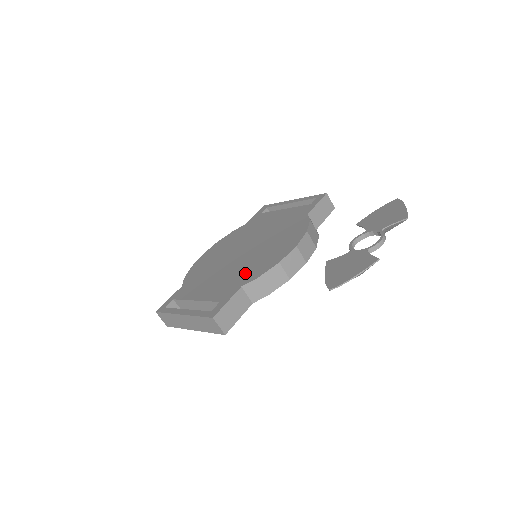
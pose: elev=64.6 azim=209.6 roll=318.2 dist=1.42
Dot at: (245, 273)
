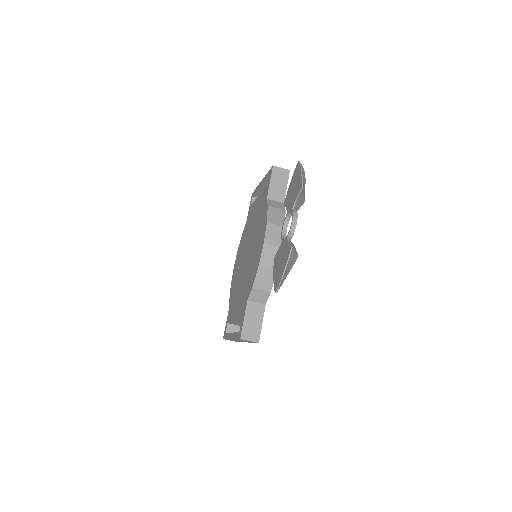
Dot at: (248, 284)
